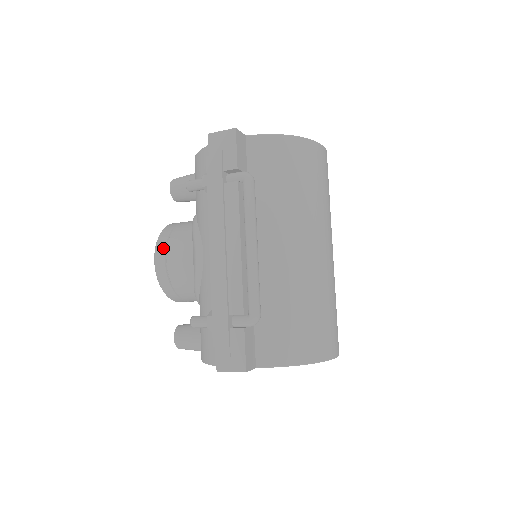
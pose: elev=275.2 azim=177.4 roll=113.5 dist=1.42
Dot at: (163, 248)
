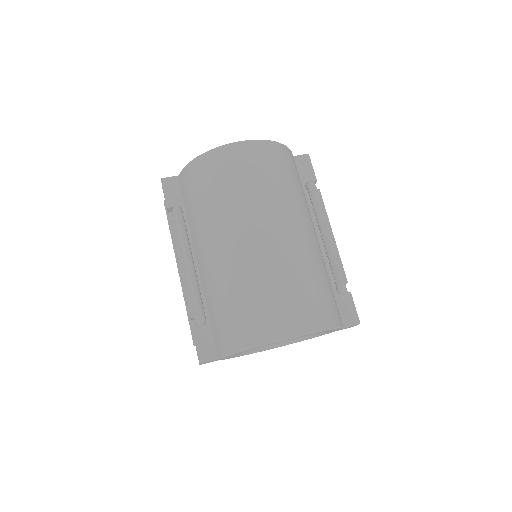
Dot at: occluded
